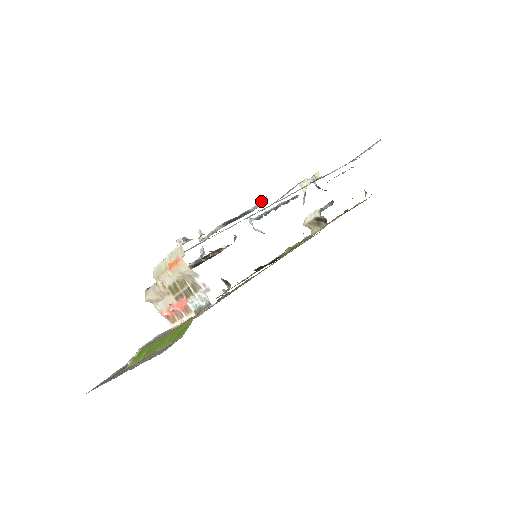
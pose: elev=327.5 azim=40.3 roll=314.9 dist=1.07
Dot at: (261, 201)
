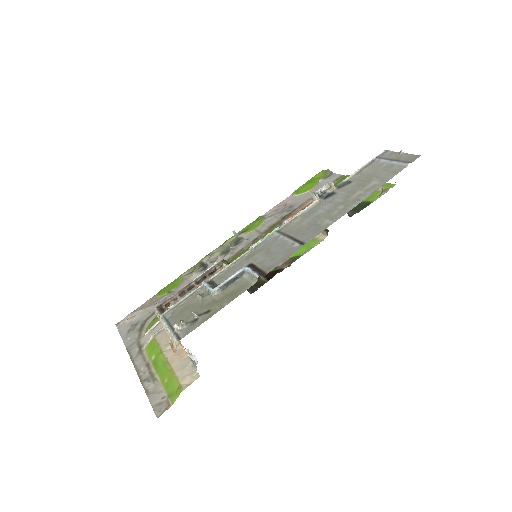
Dot at: (253, 275)
